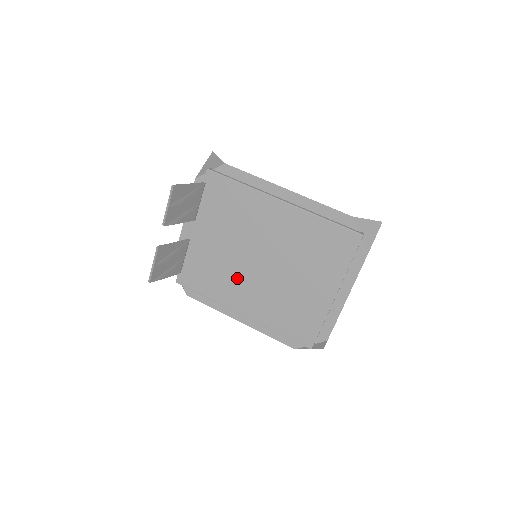
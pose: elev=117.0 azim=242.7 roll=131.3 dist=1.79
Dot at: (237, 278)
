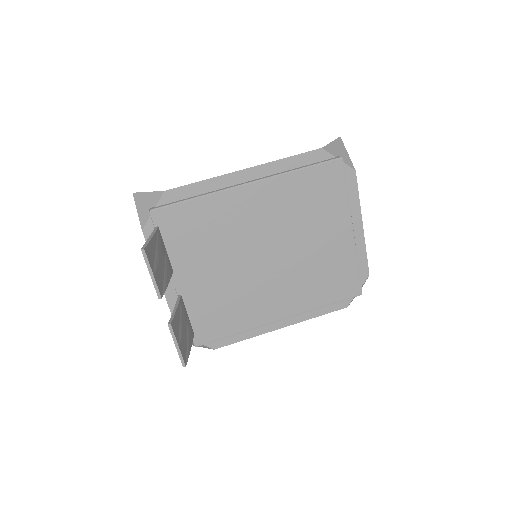
Dot at: (254, 291)
